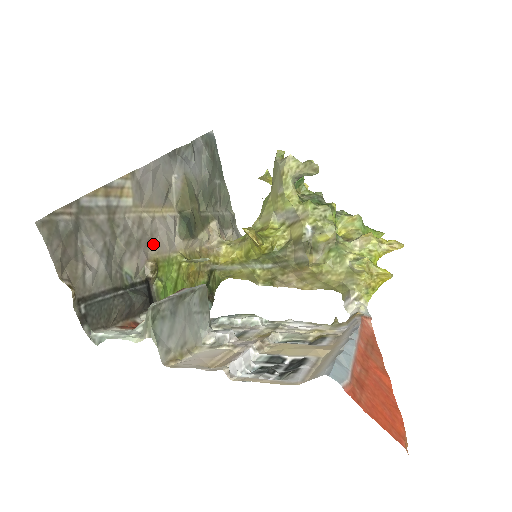
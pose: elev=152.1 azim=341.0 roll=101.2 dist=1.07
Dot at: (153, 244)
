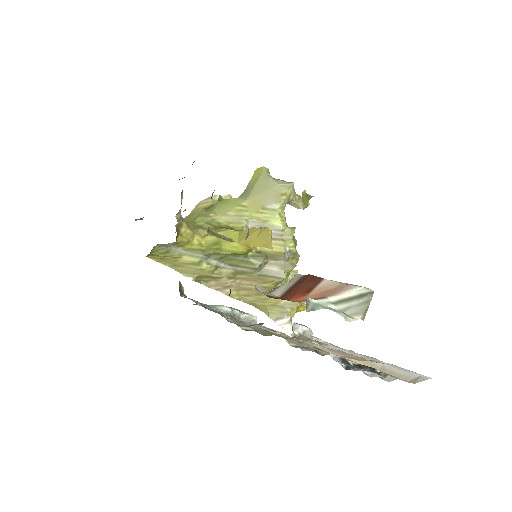
Dot at: occluded
